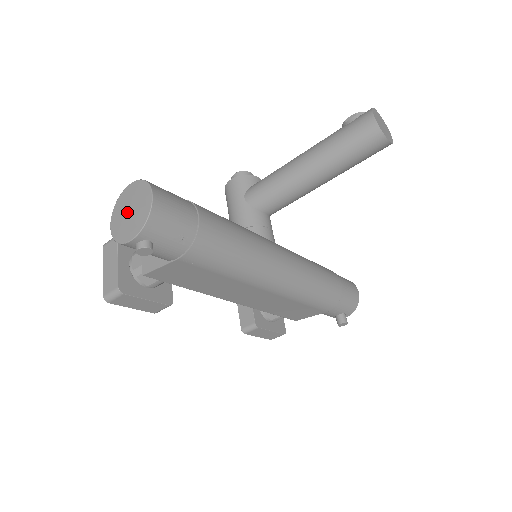
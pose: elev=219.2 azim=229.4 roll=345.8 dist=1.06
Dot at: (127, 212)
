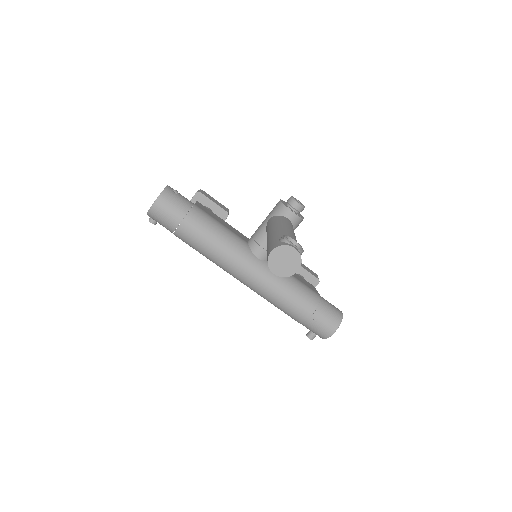
Dot at: occluded
